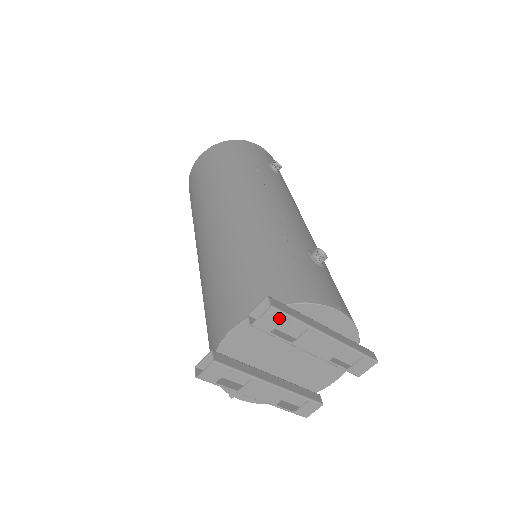
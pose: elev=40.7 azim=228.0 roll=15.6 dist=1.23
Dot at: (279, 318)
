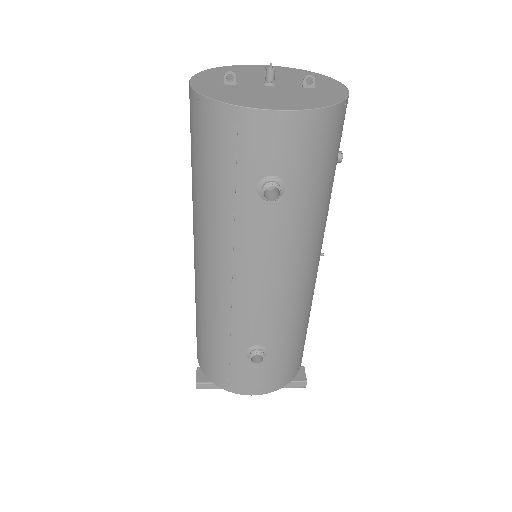
Dot at: occluded
